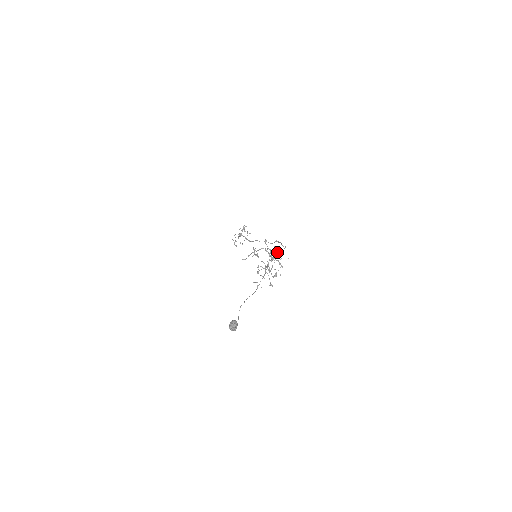
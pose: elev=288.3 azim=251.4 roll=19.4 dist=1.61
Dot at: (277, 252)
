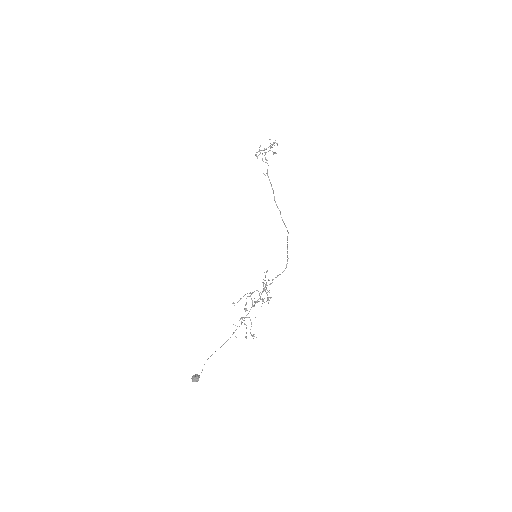
Dot at: occluded
